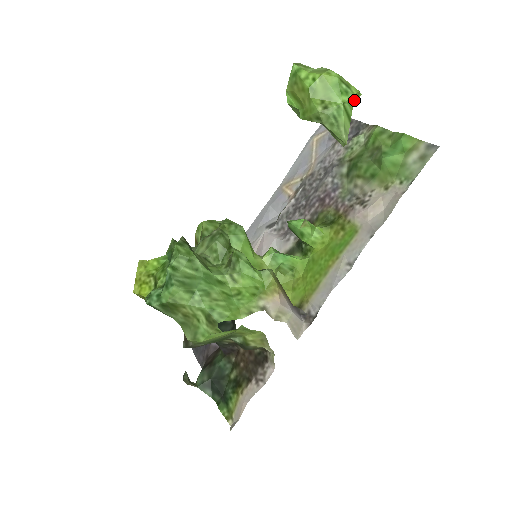
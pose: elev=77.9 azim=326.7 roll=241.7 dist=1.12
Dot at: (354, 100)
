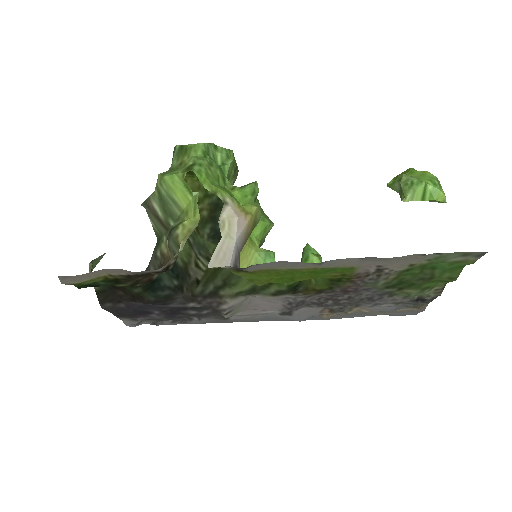
Dot at: (437, 198)
